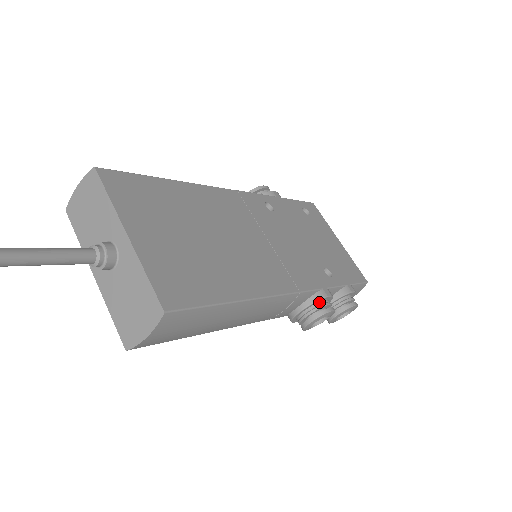
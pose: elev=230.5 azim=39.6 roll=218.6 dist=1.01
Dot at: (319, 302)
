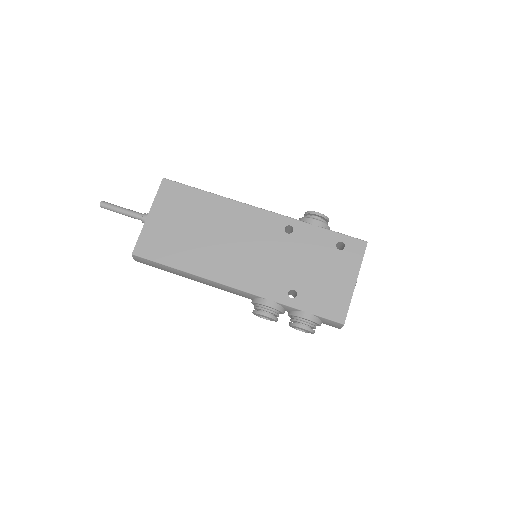
Dot at: (261, 305)
